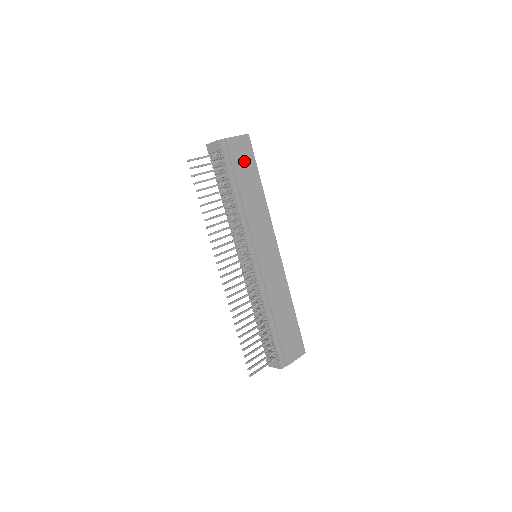
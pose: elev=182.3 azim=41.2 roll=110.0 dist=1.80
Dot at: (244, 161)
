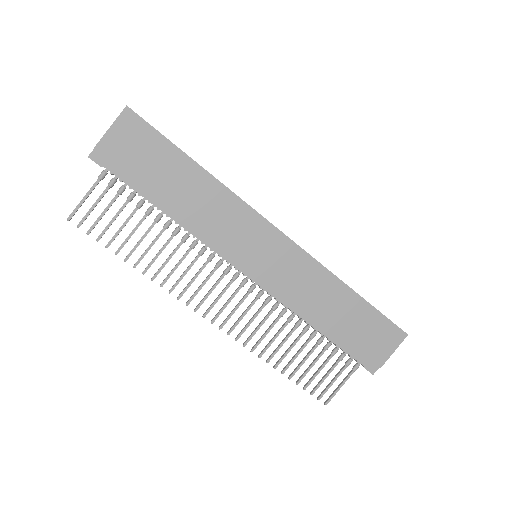
Dot at: (146, 153)
